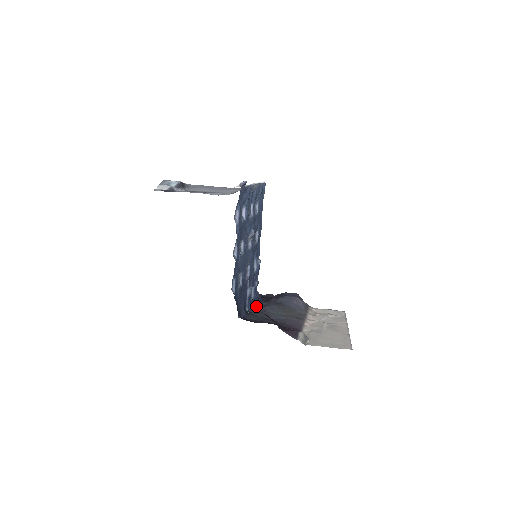
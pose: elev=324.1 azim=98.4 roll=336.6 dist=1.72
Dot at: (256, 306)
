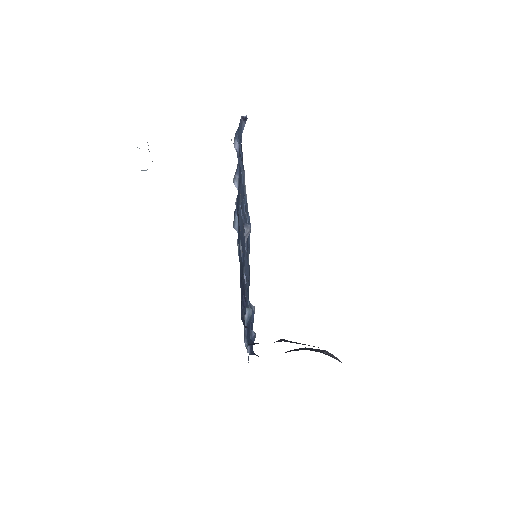
Dot at: occluded
